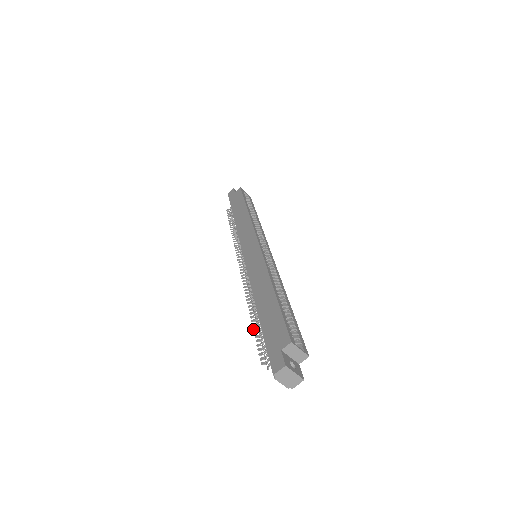
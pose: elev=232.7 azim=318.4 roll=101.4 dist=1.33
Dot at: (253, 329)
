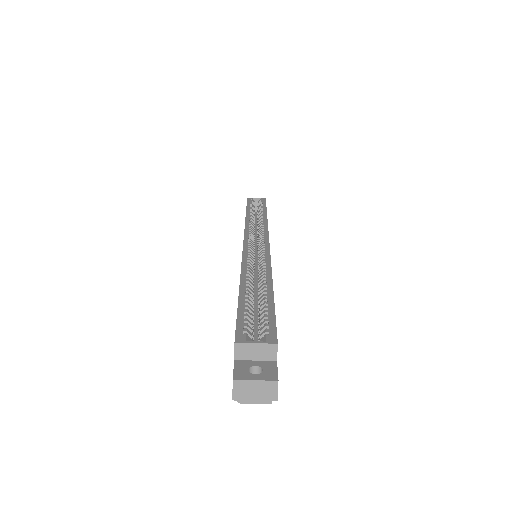
Dot at: occluded
